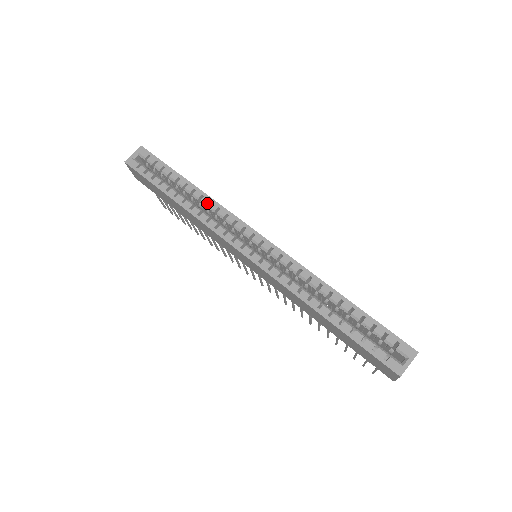
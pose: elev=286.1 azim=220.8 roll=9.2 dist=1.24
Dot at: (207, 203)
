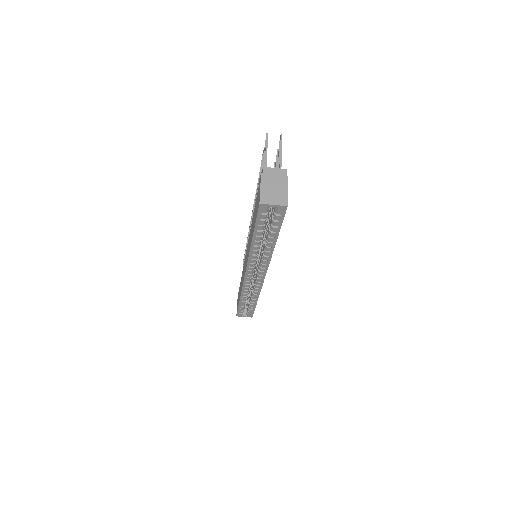
Dot at: (266, 255)
